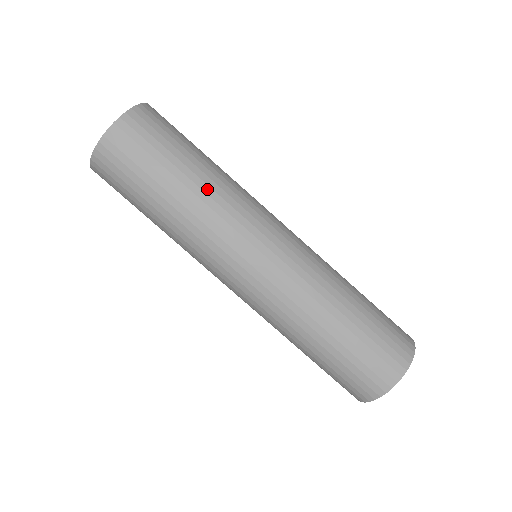
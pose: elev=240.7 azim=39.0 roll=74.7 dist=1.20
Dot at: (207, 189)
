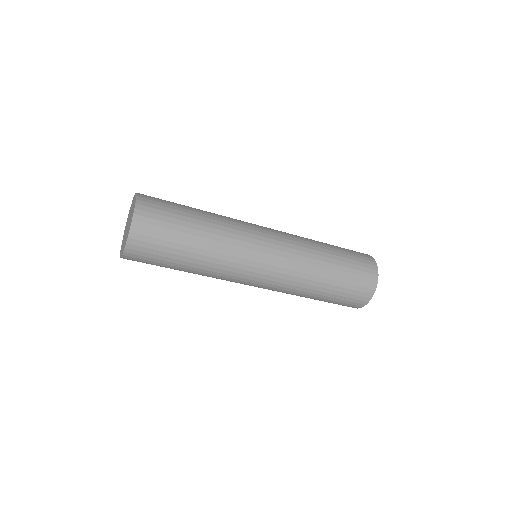
Dot at: (206, 263)
